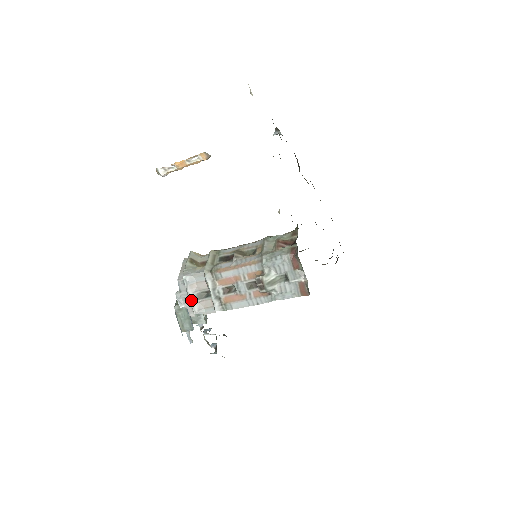
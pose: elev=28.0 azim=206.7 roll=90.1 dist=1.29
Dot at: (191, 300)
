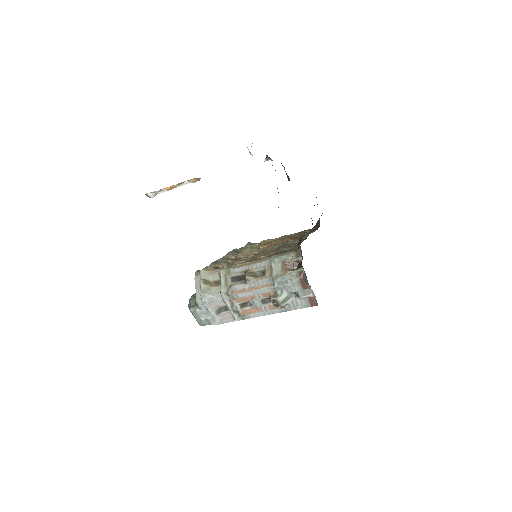
Dot at: (212, 316)
